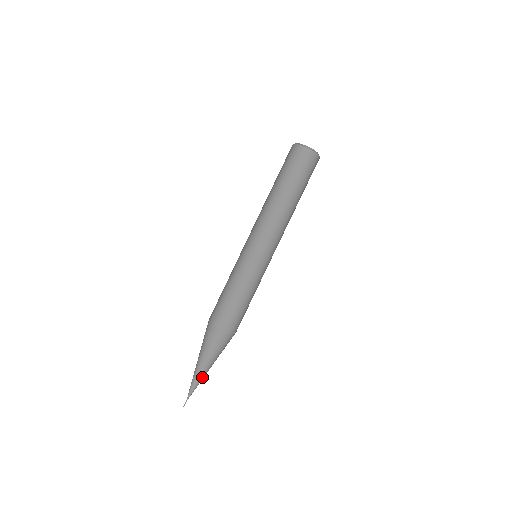
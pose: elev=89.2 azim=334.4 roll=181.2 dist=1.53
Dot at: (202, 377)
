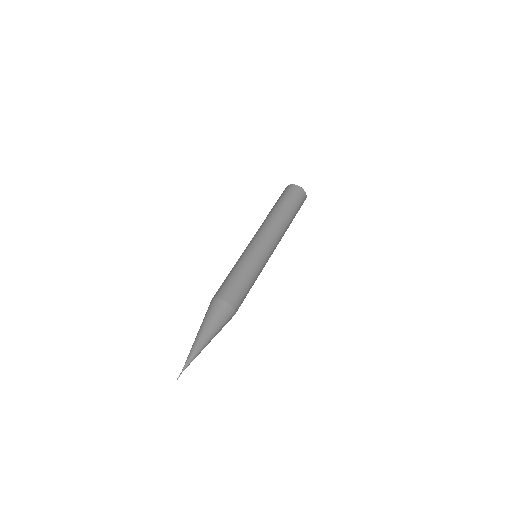
Dot at: (200, 349)
